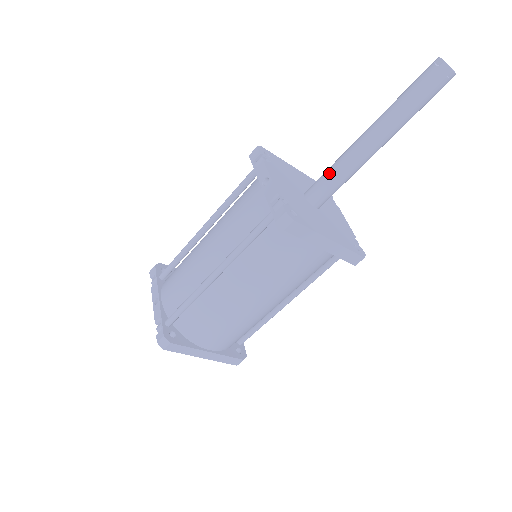
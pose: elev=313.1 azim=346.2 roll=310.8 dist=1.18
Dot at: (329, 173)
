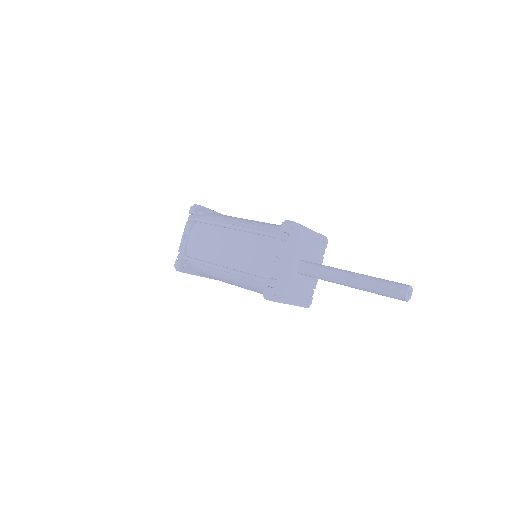
Dot at: (316, 272)
